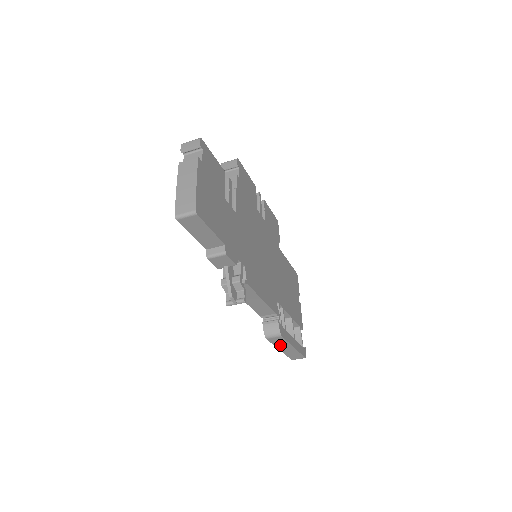
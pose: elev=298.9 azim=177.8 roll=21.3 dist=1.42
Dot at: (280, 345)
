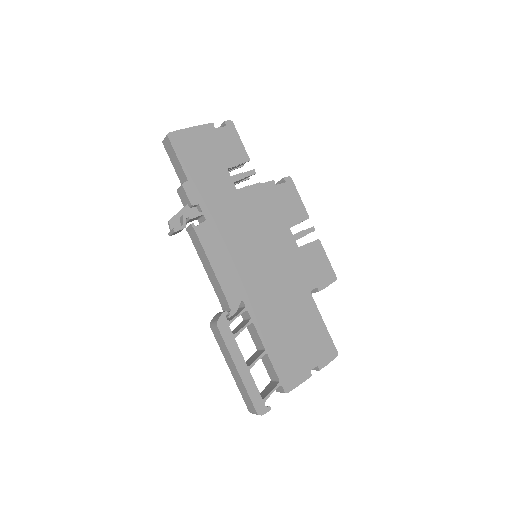
Dot at: (225, 353)
